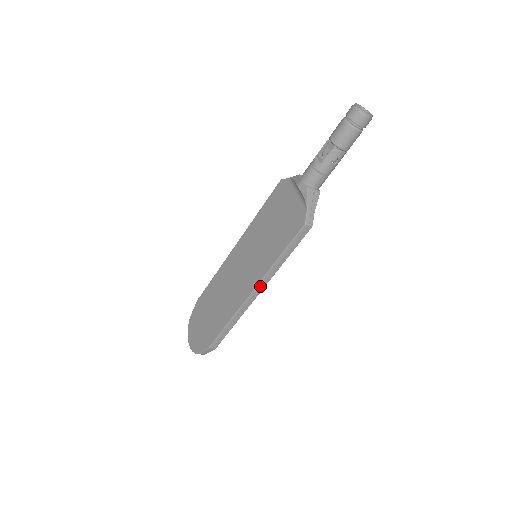
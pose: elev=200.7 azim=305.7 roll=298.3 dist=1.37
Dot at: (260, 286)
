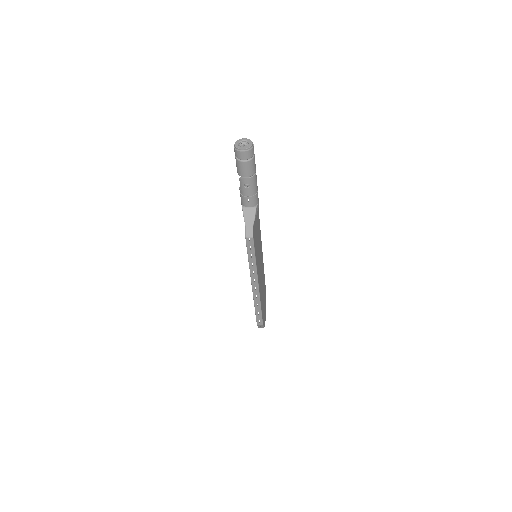
Dot at: (254, 281)
